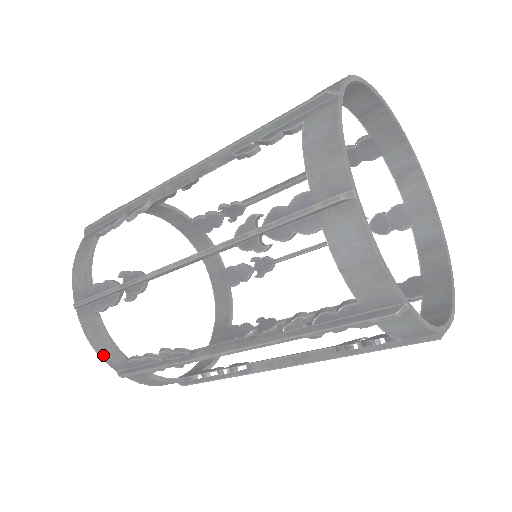
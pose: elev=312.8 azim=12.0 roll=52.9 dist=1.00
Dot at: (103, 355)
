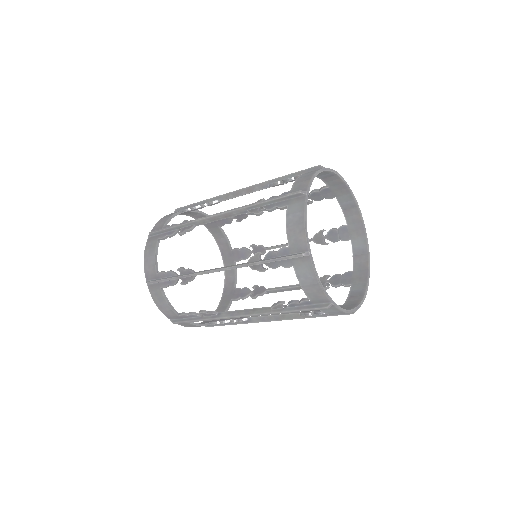
Dot at: (146, 266)
